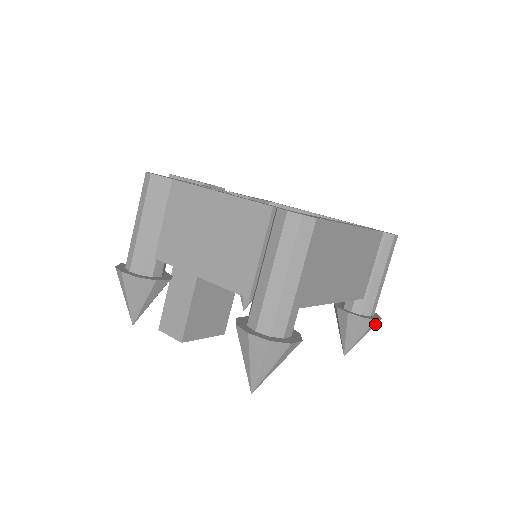
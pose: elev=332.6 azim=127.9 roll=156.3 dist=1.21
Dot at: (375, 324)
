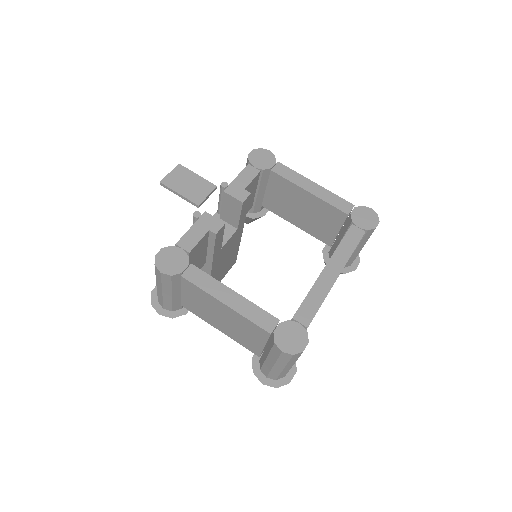
Dot at: occluded
